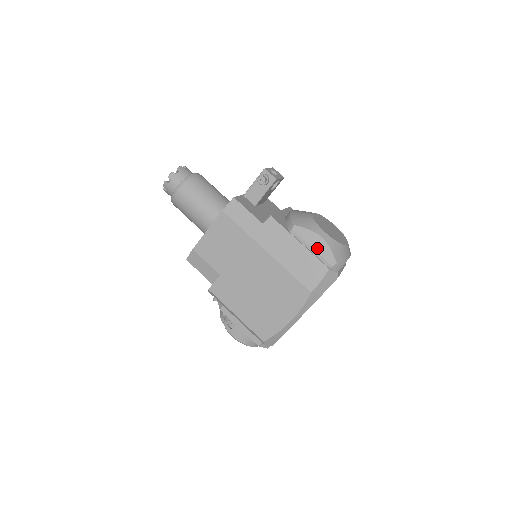
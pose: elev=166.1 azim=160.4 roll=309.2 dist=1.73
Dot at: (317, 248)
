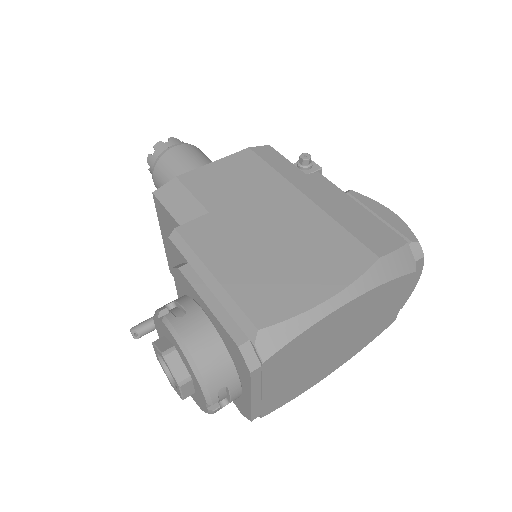
Dot at: (386, 218)
